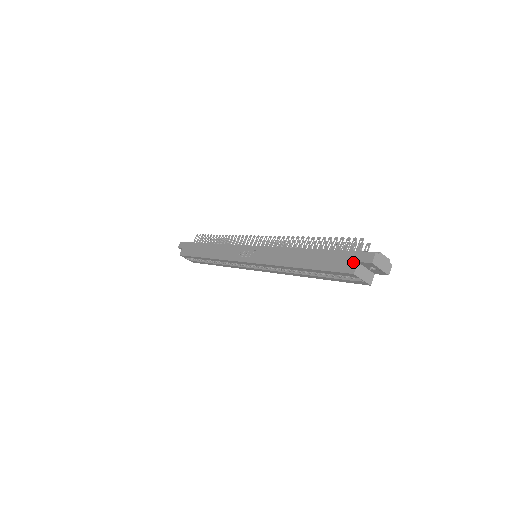
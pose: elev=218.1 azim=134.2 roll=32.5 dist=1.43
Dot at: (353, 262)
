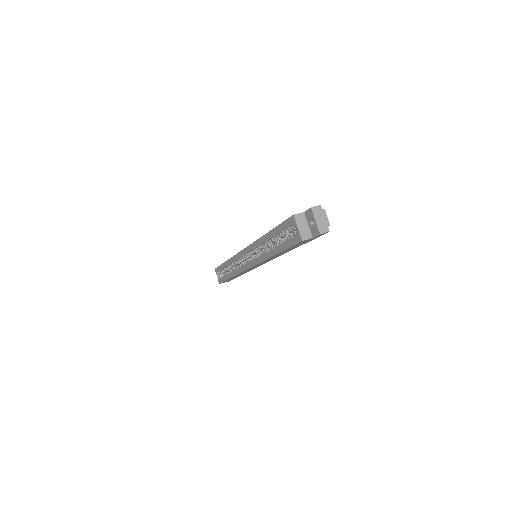
Dot at: (301, 213)
